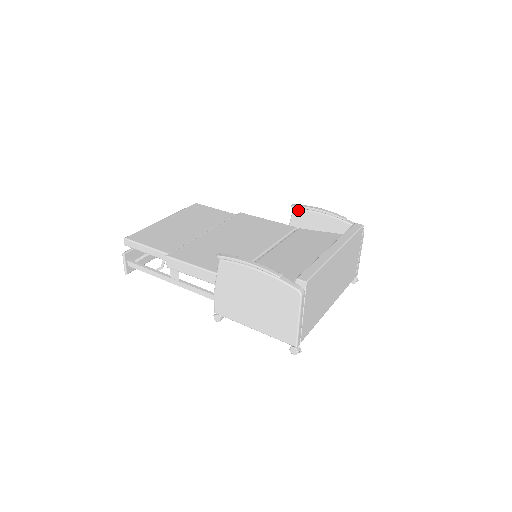
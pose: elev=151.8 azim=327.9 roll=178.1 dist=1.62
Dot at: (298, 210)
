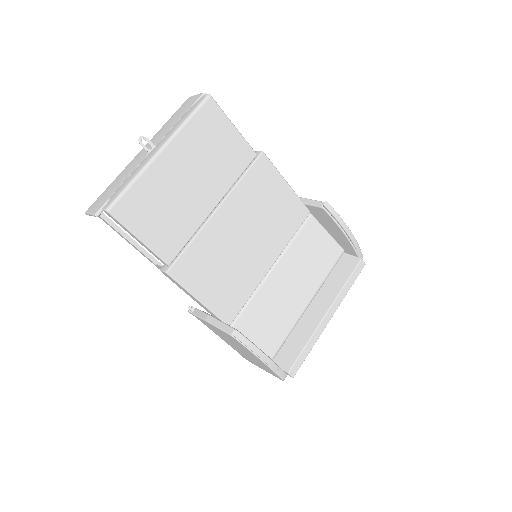
Dot at: (326, 213)
